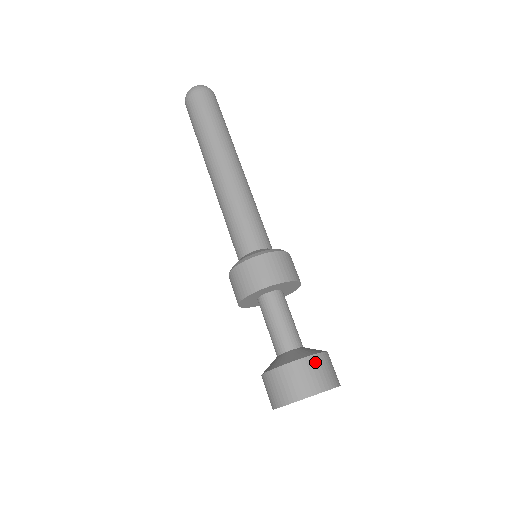
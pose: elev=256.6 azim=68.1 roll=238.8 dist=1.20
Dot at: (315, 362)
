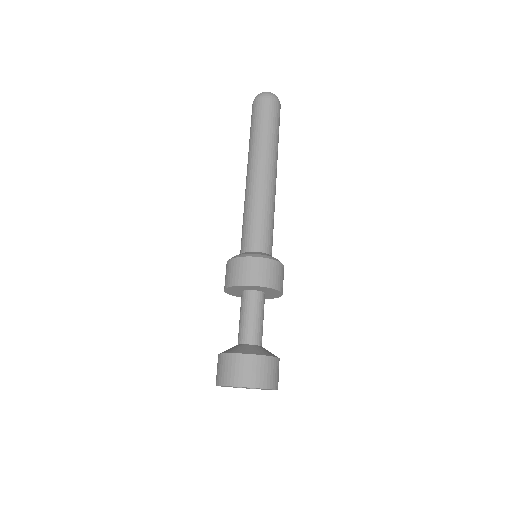
Dot at: (276, 364)
